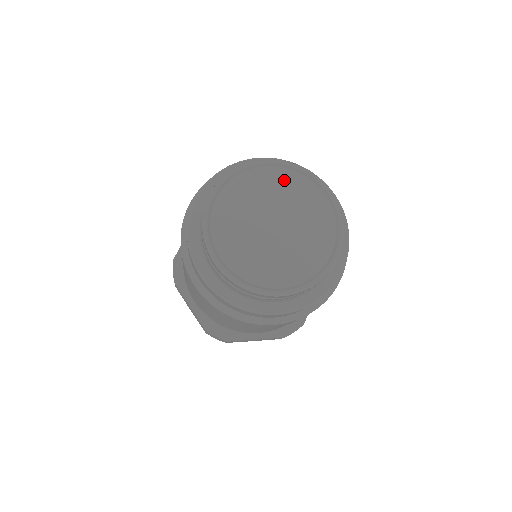
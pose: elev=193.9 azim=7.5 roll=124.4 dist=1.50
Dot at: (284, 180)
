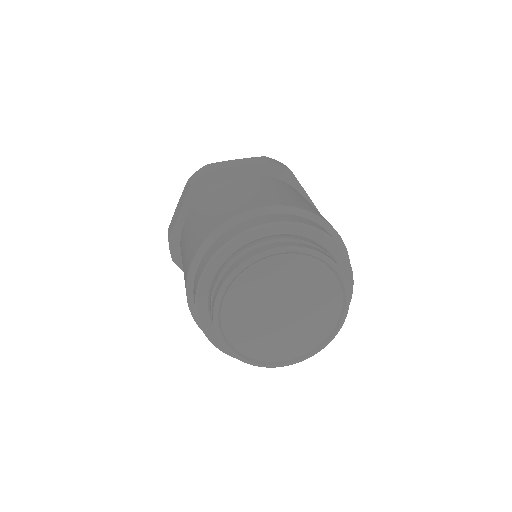
Dot at: (294, 266)
